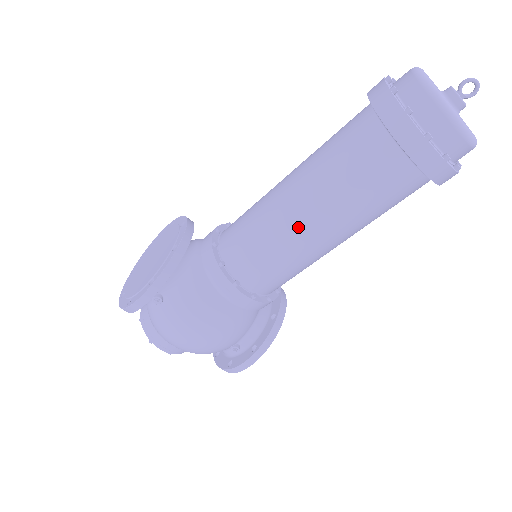
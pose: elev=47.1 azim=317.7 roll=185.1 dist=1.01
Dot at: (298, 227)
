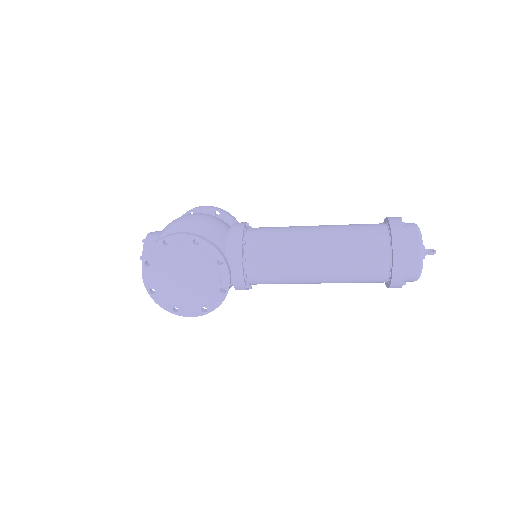
Dot at: occluded
